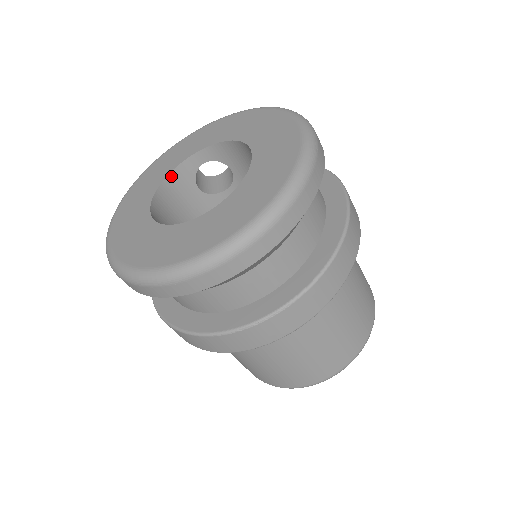
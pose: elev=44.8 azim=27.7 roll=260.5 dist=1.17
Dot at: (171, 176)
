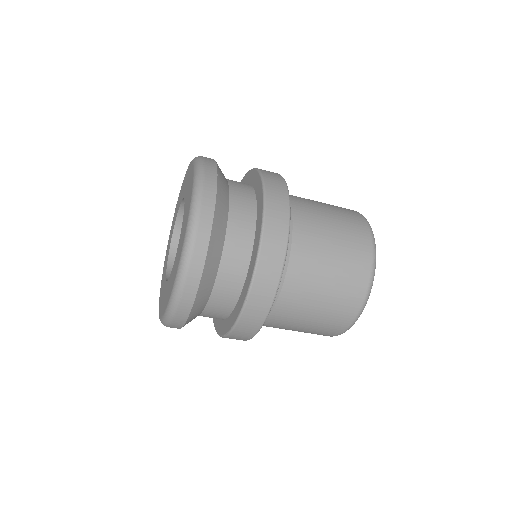
Dot at: (171, 255)
